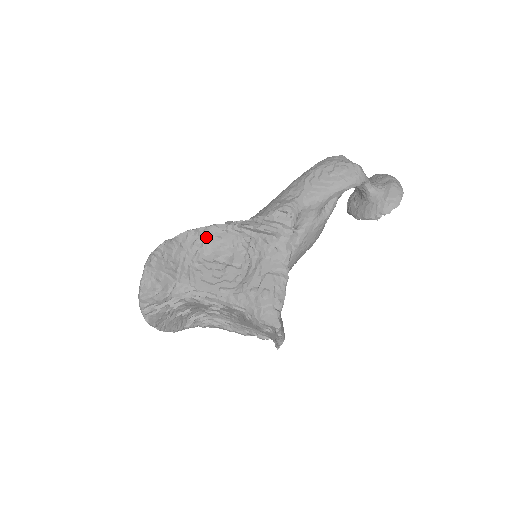
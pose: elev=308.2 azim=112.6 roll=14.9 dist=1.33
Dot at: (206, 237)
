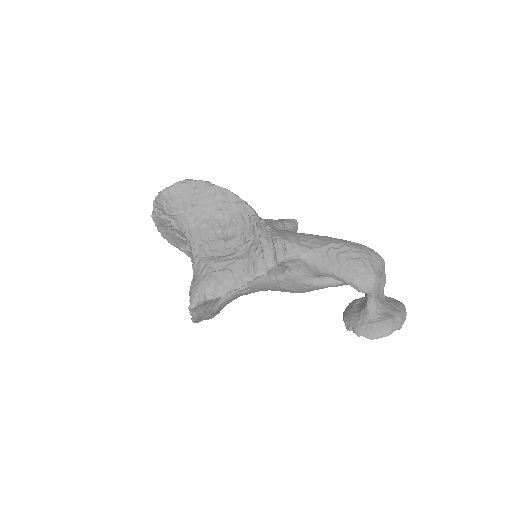
Dot at: (235, 207)
